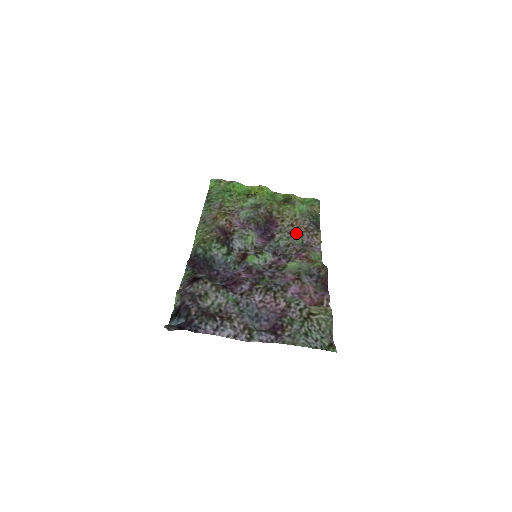
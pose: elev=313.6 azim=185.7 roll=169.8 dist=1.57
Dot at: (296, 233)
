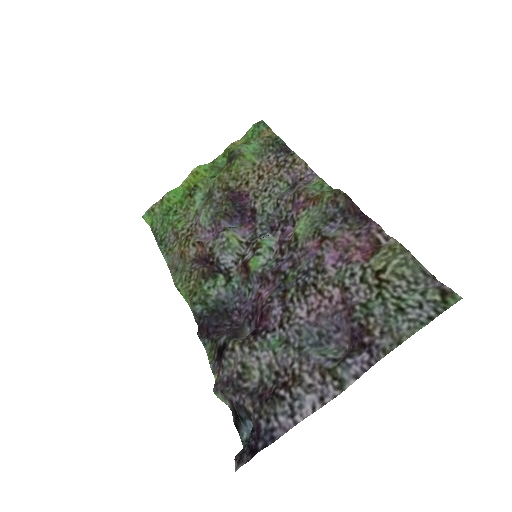
Dot at: (272, 182)
